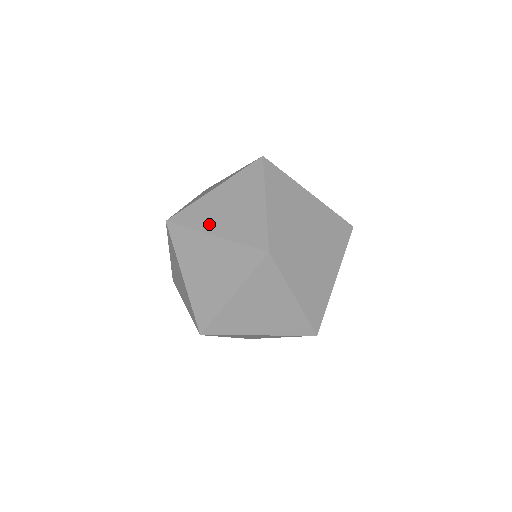
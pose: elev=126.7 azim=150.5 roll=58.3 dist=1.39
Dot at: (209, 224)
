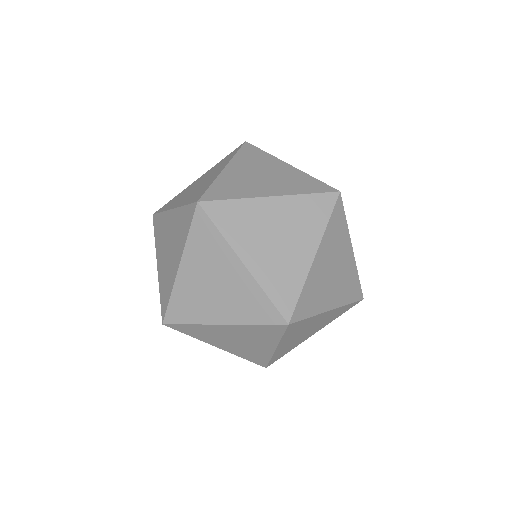
Dot at: (244, 243)
